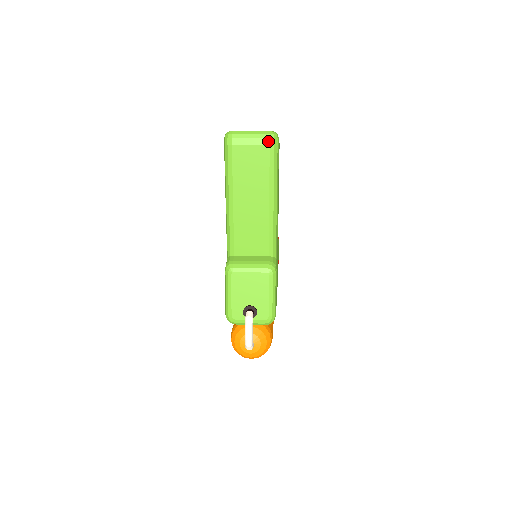
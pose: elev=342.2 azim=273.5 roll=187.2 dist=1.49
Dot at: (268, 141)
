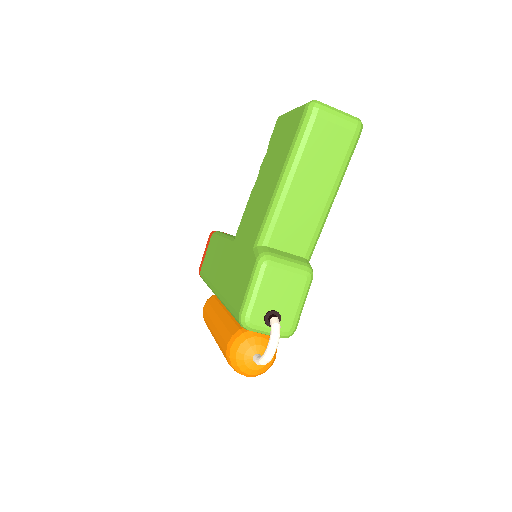
Dot at: (355, 127)
